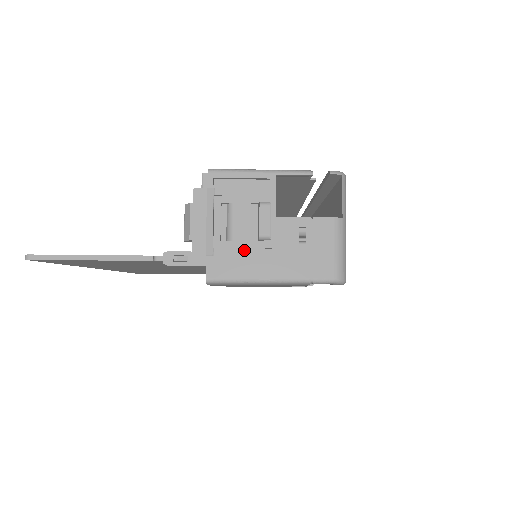
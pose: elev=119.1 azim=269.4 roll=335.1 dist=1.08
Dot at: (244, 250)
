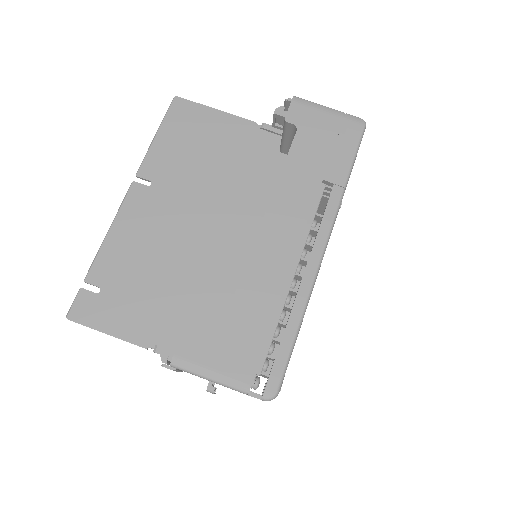
Dot at: occluded
